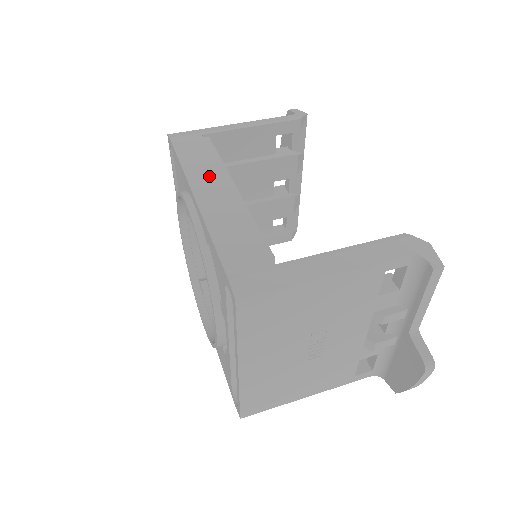
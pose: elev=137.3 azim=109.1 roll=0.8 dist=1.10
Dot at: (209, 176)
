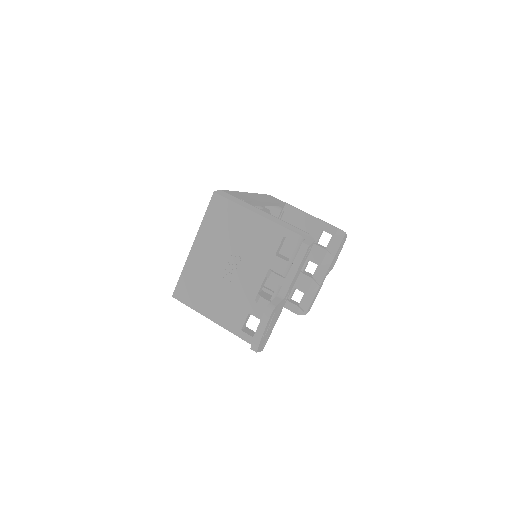
Dot at: (264, 198)
